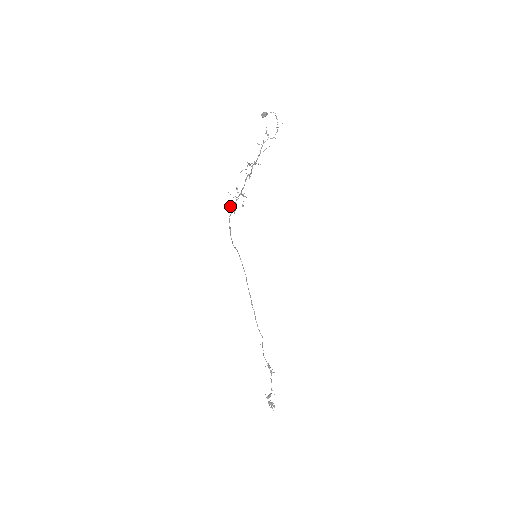
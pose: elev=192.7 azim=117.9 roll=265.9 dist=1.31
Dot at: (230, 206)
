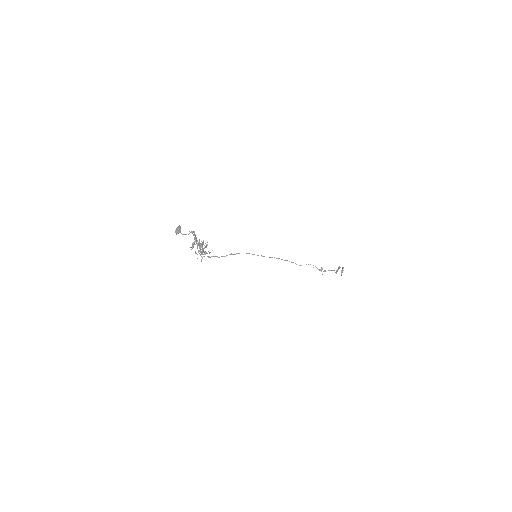
Dot at: occluded
